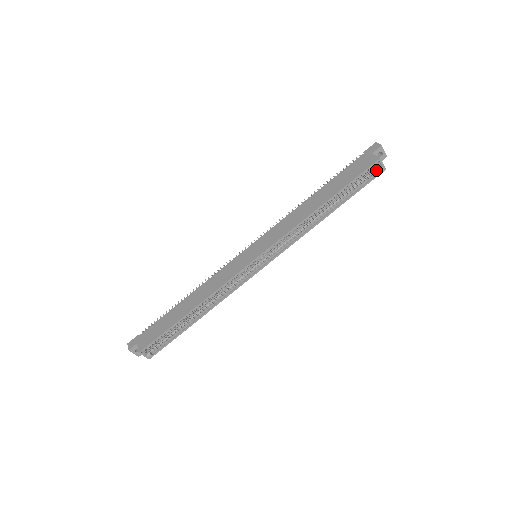
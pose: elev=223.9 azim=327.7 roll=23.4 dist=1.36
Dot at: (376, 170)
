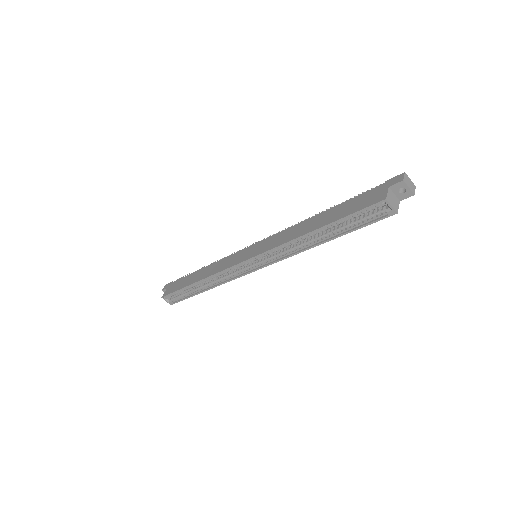
Dot at: (385, 210)
